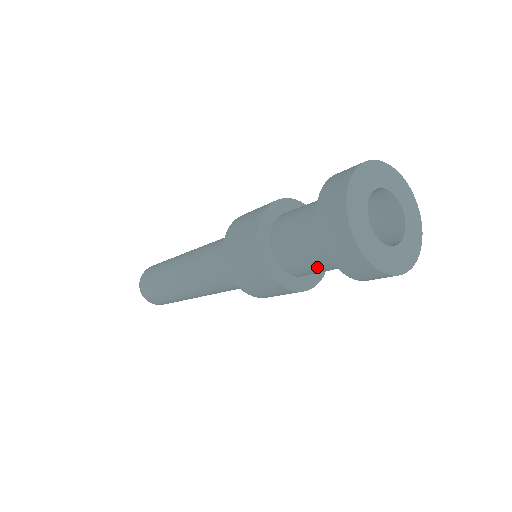
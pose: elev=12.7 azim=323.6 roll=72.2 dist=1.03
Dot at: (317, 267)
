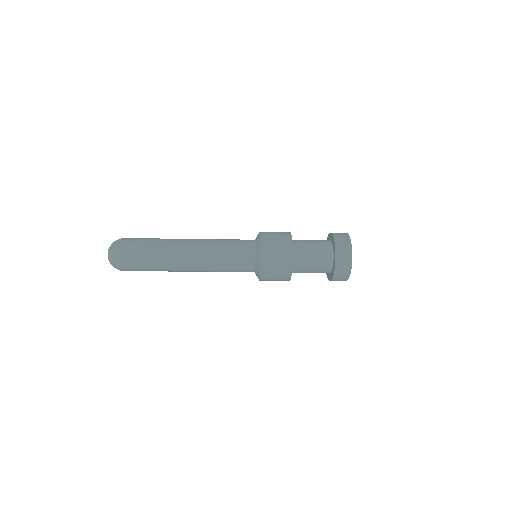
Dot at: (313, 258)
